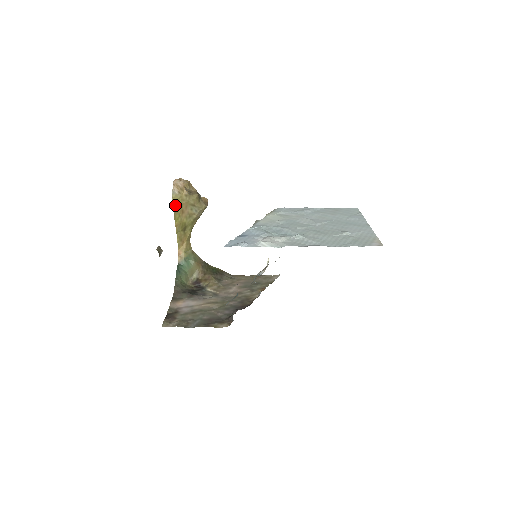
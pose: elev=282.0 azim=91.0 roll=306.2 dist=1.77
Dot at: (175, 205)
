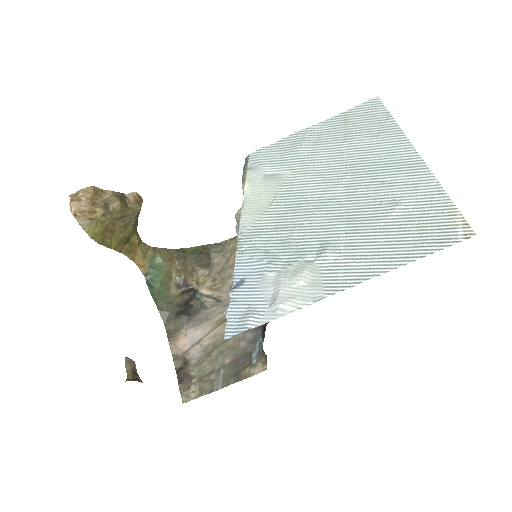
Dot at: (97, 237)
